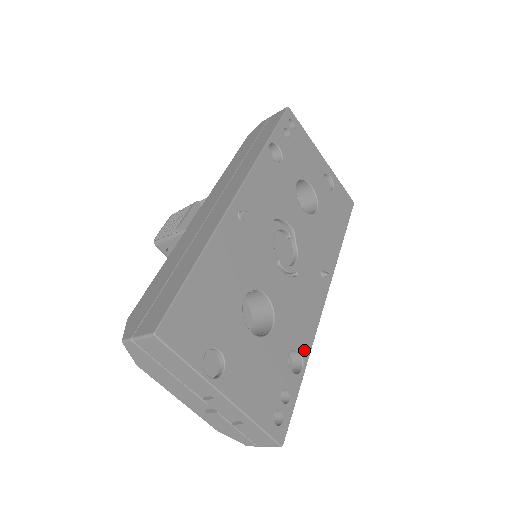
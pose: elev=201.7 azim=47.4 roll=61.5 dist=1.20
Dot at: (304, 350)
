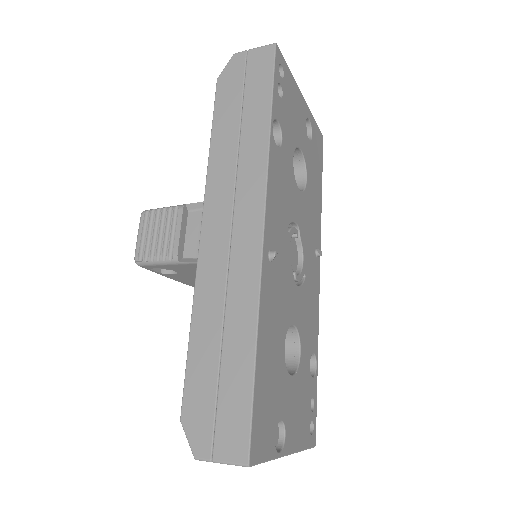
Dot at: (315, 348)
